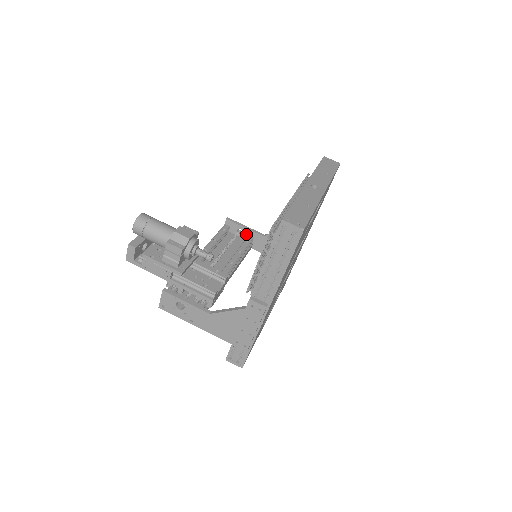
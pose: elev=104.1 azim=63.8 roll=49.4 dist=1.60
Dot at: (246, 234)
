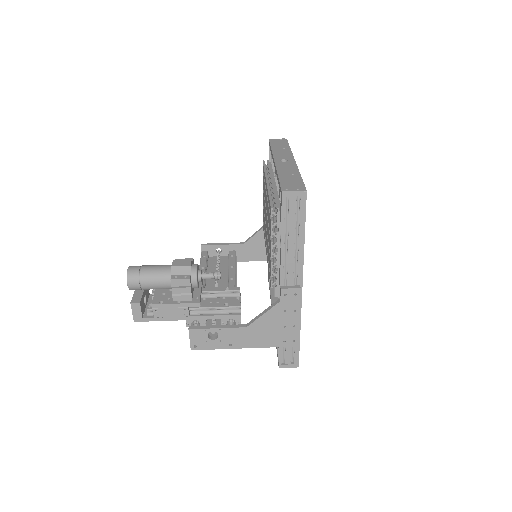
Dot at: (226, 251)
